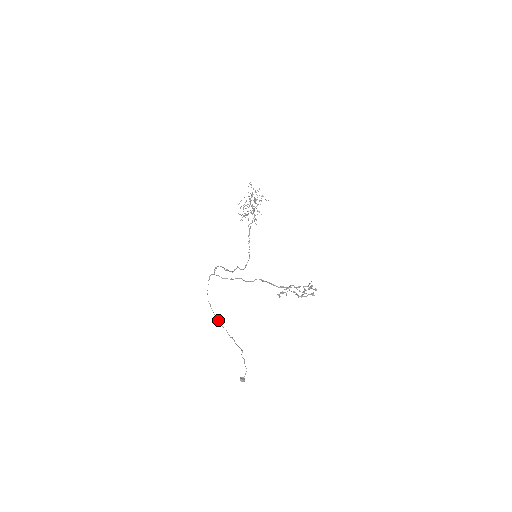
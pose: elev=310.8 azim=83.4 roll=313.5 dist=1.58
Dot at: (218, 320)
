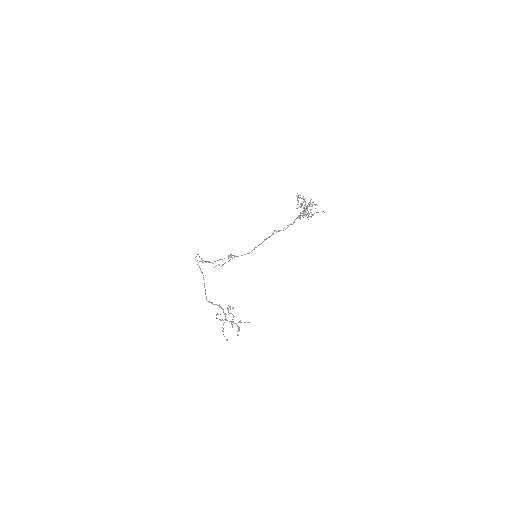
Dot at: (203, 260)
